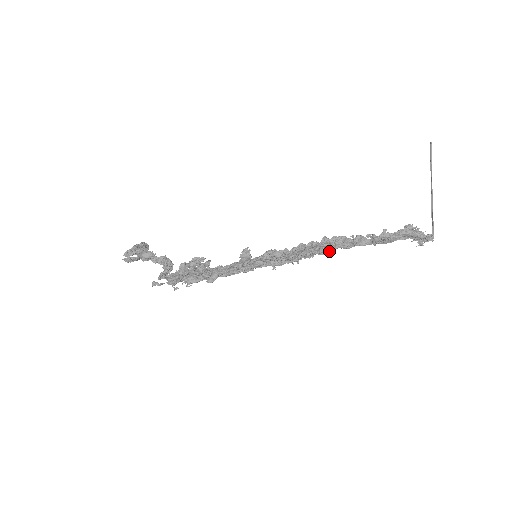
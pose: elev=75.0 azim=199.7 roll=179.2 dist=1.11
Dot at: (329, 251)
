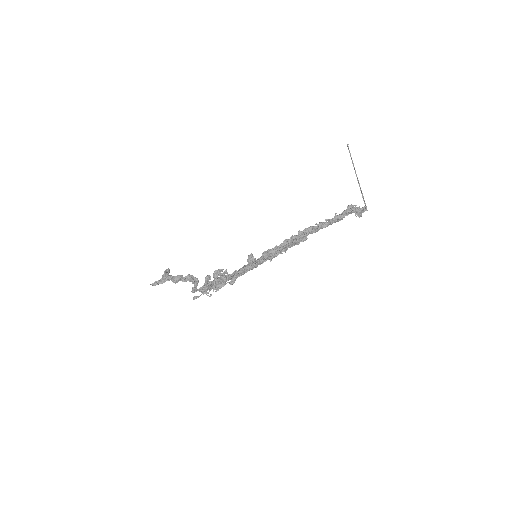
Dot at: (304, 238)
